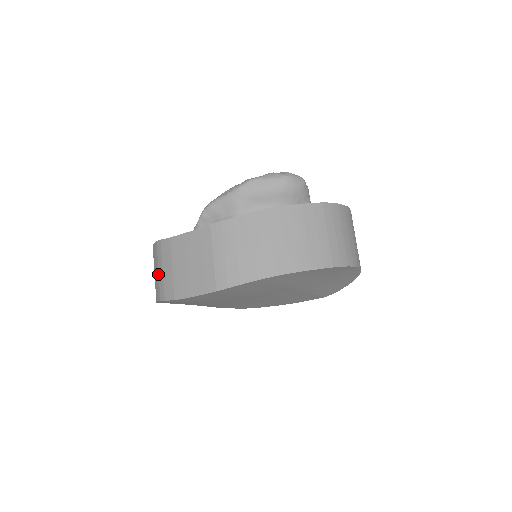
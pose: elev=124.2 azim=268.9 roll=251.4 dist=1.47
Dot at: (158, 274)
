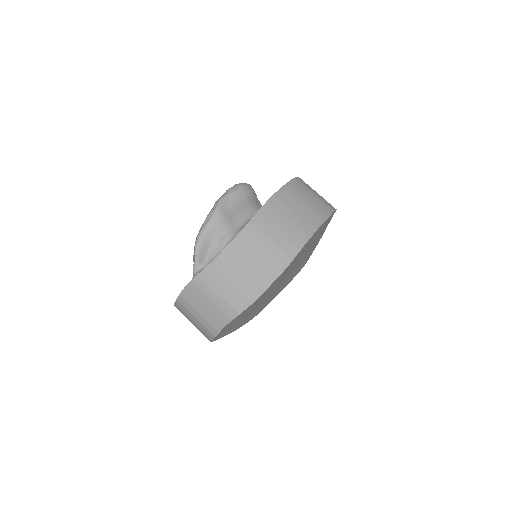
Dot at: (213, 303)
